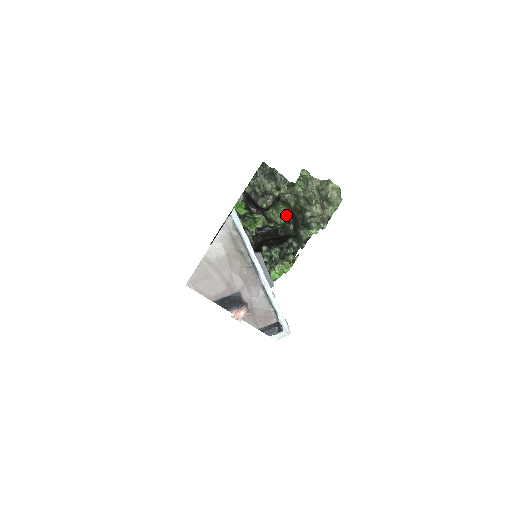
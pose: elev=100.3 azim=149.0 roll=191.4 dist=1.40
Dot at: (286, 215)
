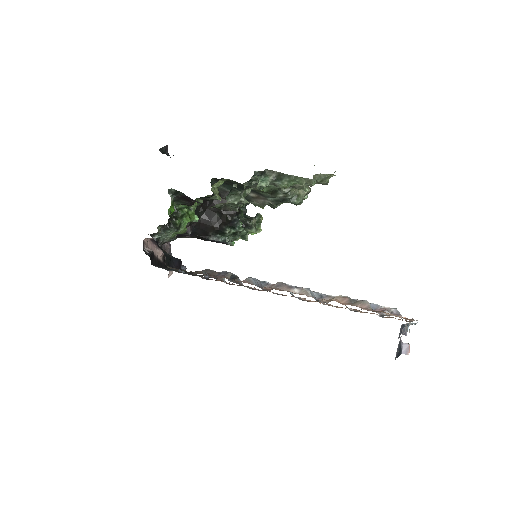
Dot at: occluded
